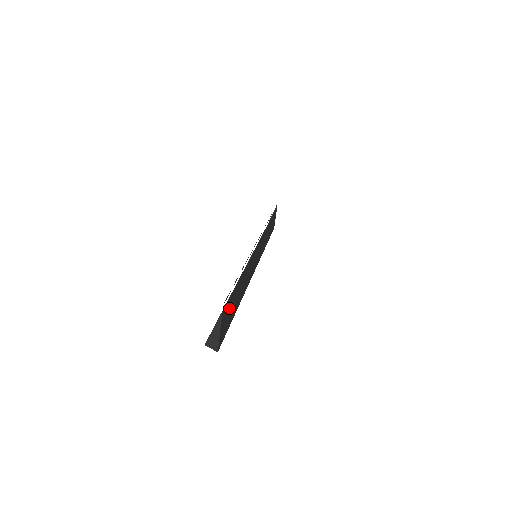
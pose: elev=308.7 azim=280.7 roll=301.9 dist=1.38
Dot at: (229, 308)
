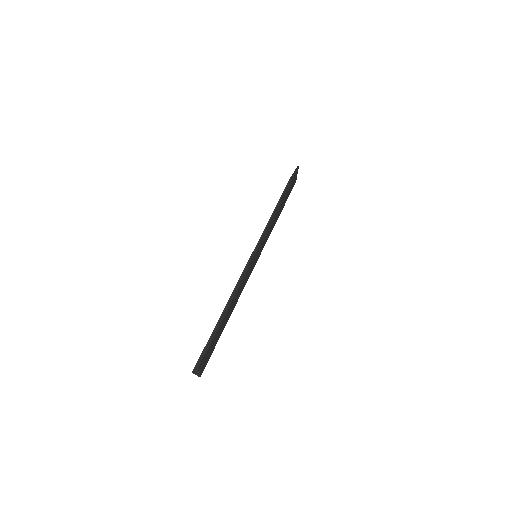
Dot at: (211, 347)
